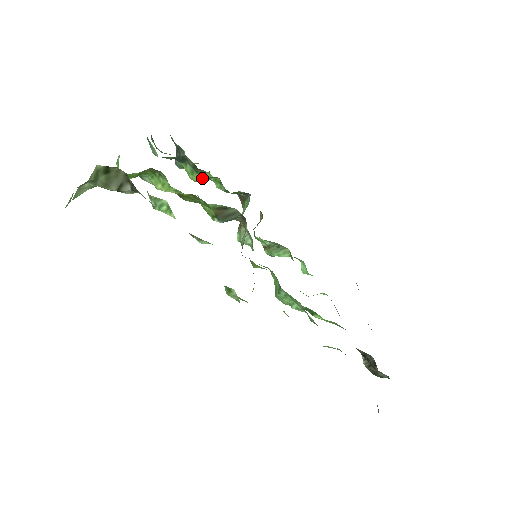
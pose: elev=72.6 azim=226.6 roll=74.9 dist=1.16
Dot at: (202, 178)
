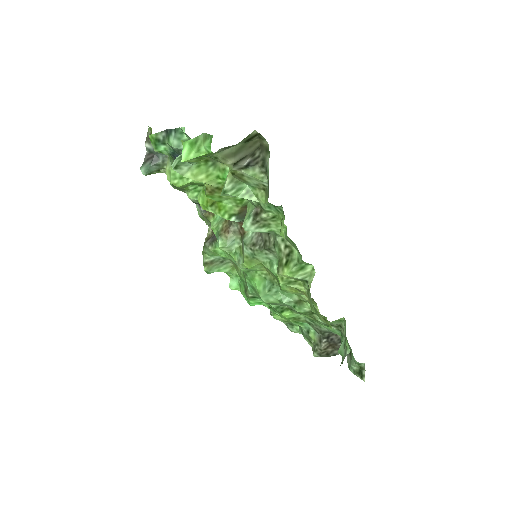
Dot at: (189, 184)
